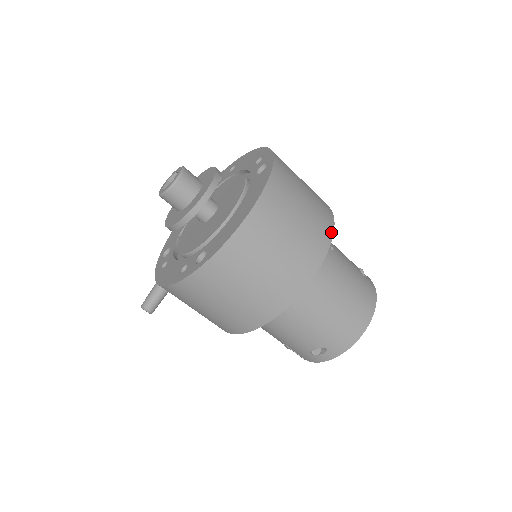
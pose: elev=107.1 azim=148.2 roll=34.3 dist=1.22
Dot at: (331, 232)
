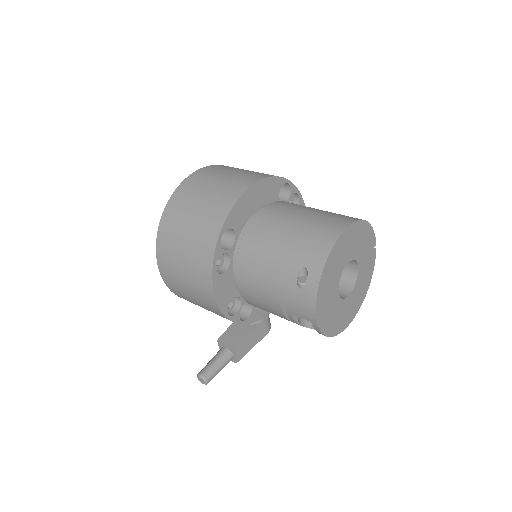
Dot at: (274, 176)
